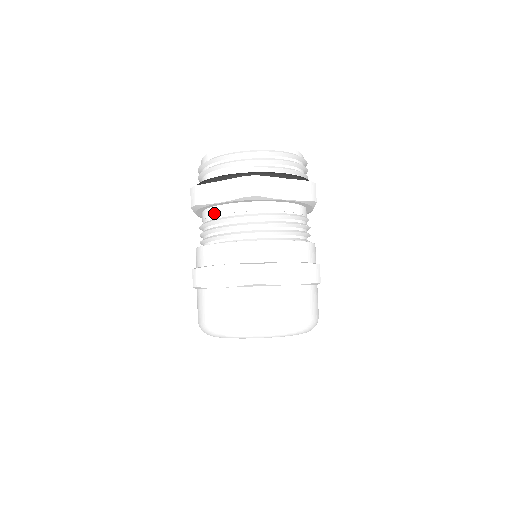
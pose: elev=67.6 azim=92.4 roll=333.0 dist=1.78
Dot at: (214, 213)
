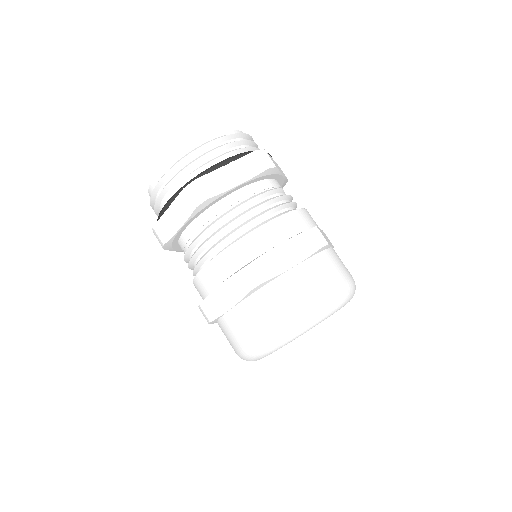
Dot at: (184, 241)
